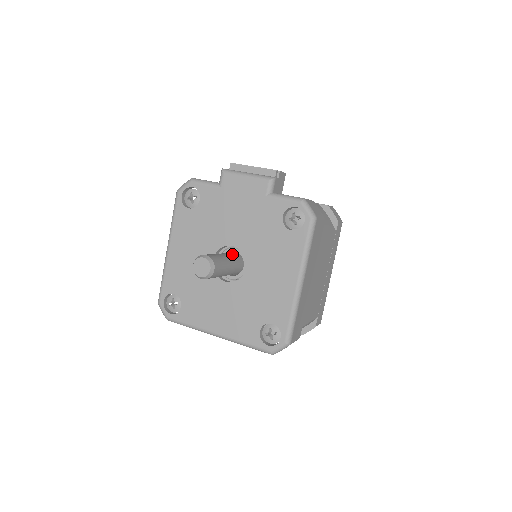
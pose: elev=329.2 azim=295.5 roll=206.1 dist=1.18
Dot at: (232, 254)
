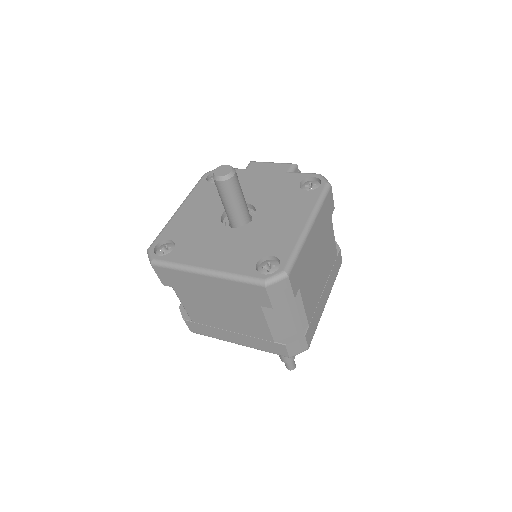
Dot at: occluded
